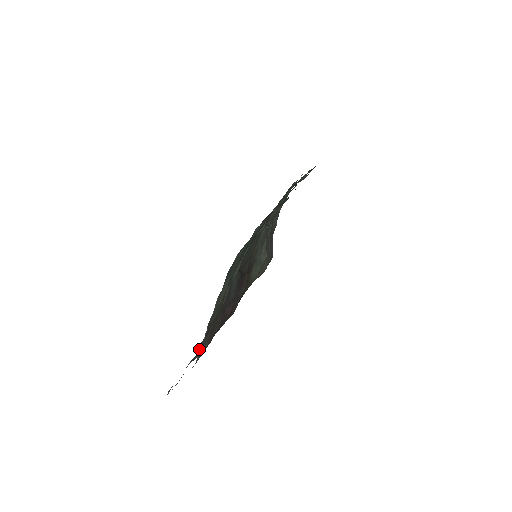
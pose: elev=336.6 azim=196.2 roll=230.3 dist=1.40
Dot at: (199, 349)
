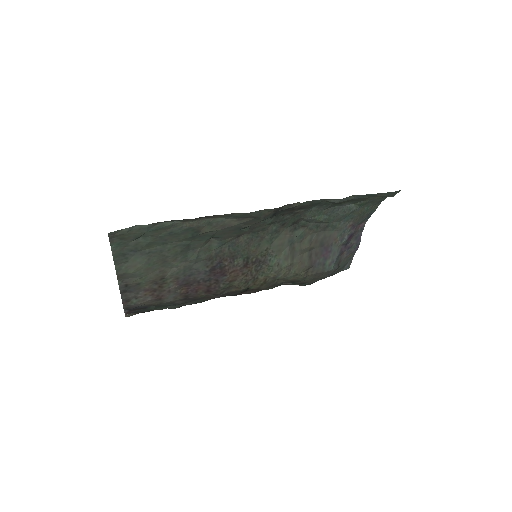
Dot at: (124, 296)
